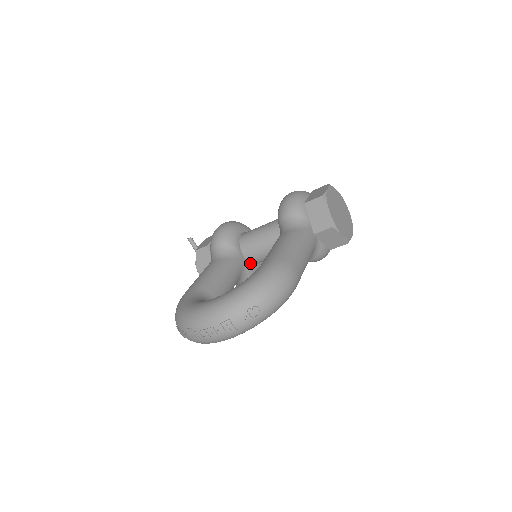
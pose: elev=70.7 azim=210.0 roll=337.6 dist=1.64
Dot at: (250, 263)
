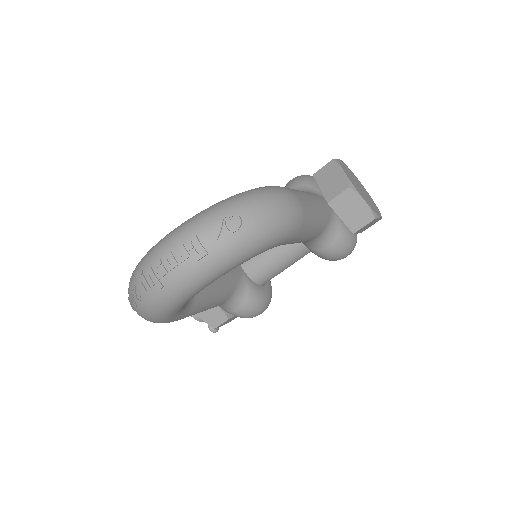
Dot at: (251, 279)
